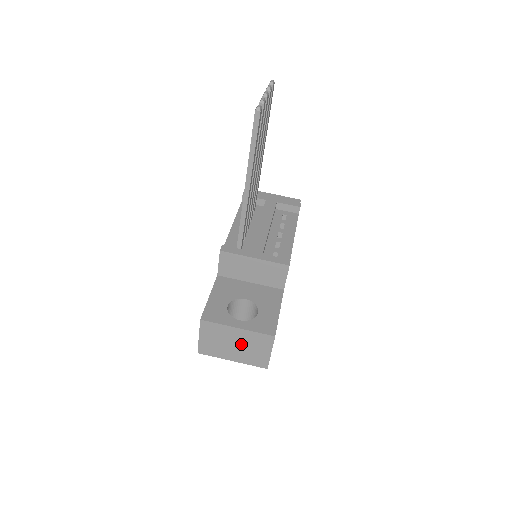
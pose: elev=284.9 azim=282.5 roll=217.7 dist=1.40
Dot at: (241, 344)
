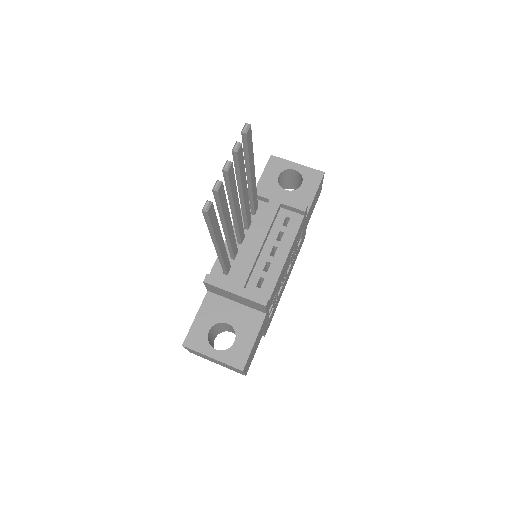
Dot at: (219, 363)
